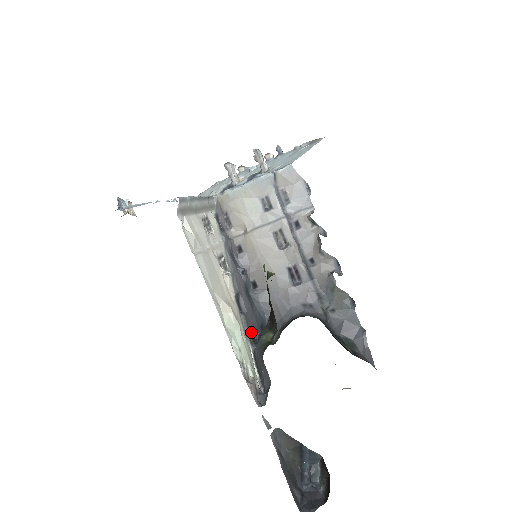
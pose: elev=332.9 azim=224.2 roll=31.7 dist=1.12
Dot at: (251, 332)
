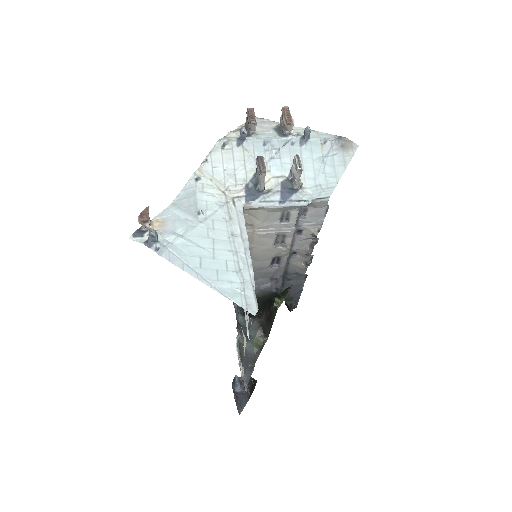
Dot at: (236, 319)
